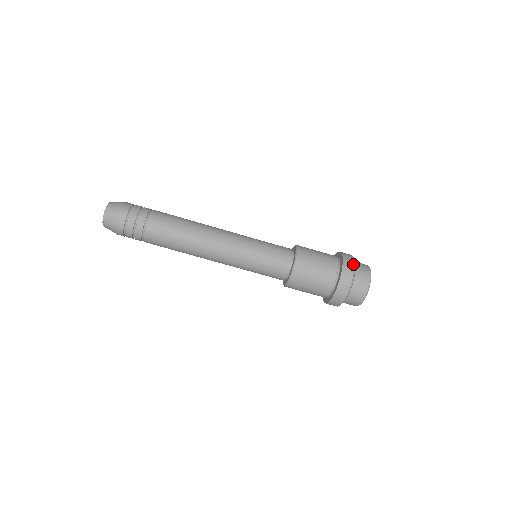
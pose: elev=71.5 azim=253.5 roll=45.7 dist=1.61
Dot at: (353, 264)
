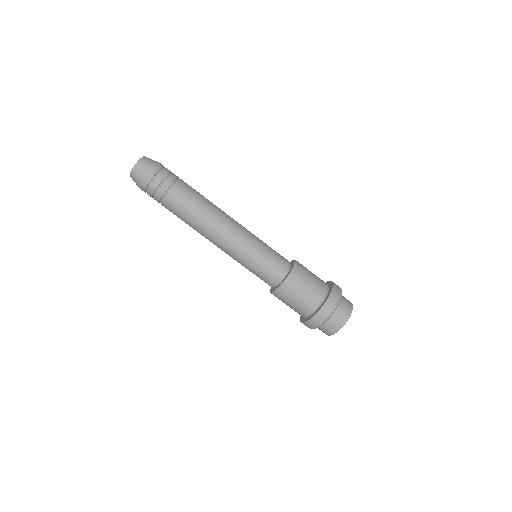
Dot at: (335, 306)
